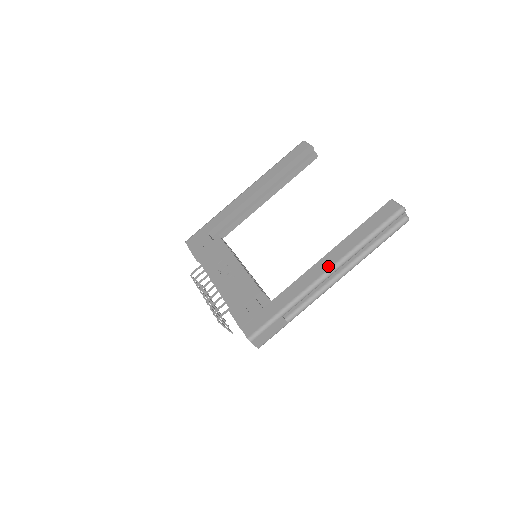
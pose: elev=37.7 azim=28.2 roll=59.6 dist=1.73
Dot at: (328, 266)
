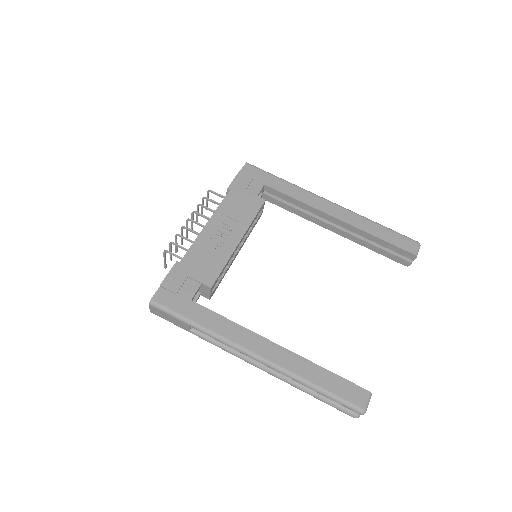
Dot at: (264, 354)
